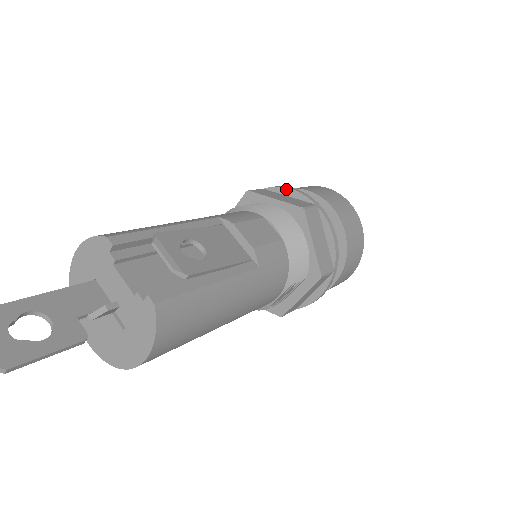
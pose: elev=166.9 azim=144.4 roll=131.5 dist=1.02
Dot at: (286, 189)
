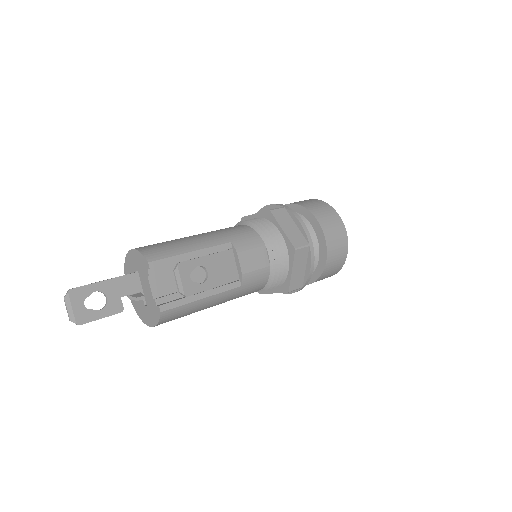
Dot at: (297, 220)
